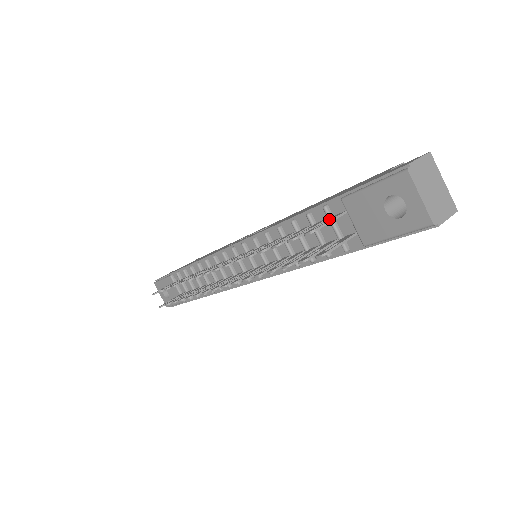
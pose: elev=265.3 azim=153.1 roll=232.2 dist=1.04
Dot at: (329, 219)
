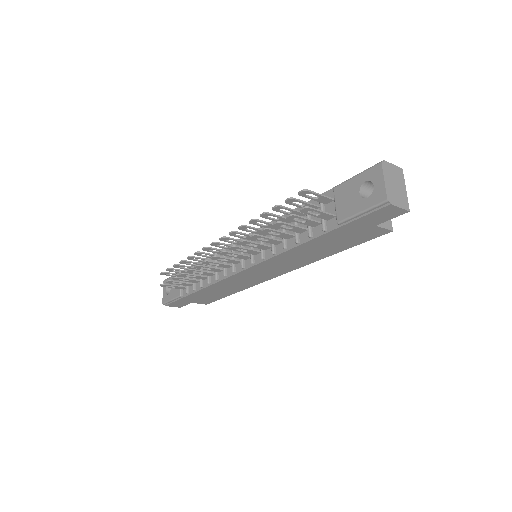
Dot at: (320, 197)
